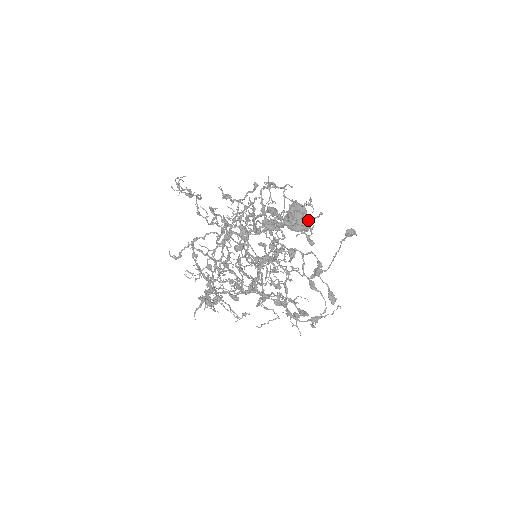
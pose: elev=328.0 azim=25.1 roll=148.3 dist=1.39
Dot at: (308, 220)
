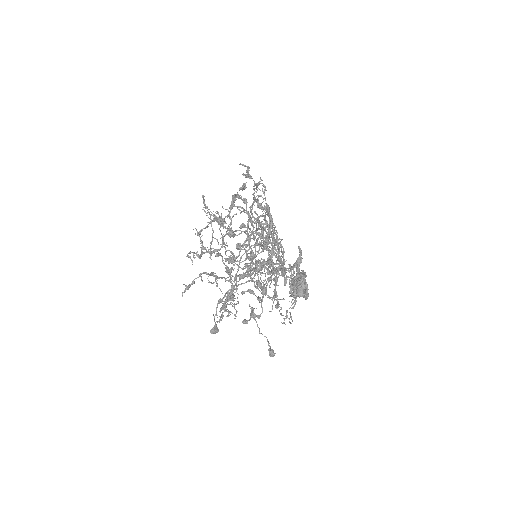
Dot at: occluded
